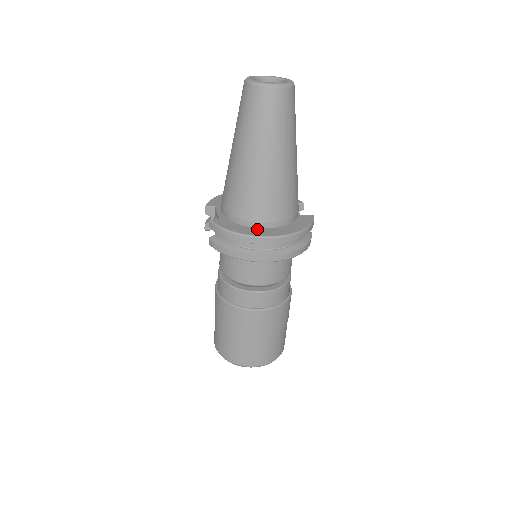
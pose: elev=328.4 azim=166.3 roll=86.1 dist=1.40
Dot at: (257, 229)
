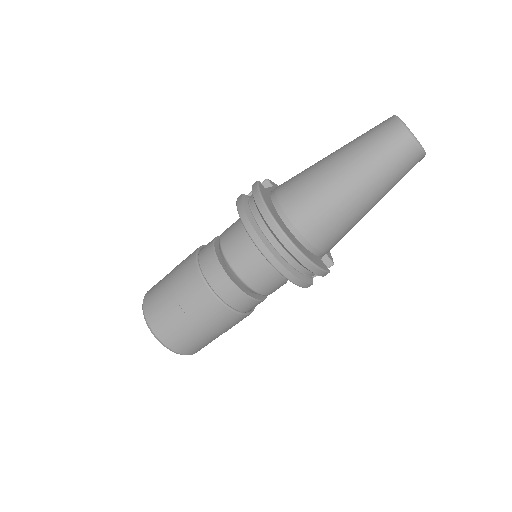
Dot at: (280, 218)
